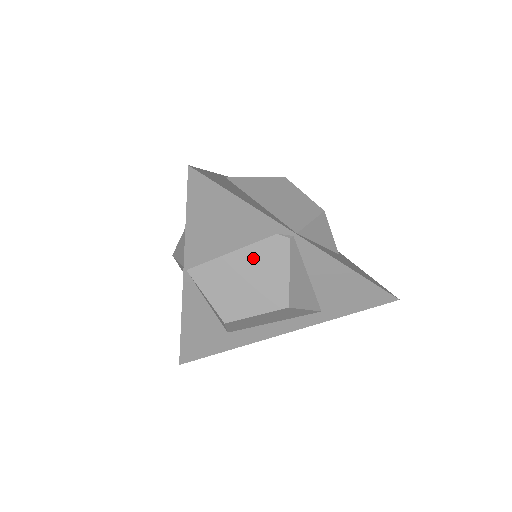
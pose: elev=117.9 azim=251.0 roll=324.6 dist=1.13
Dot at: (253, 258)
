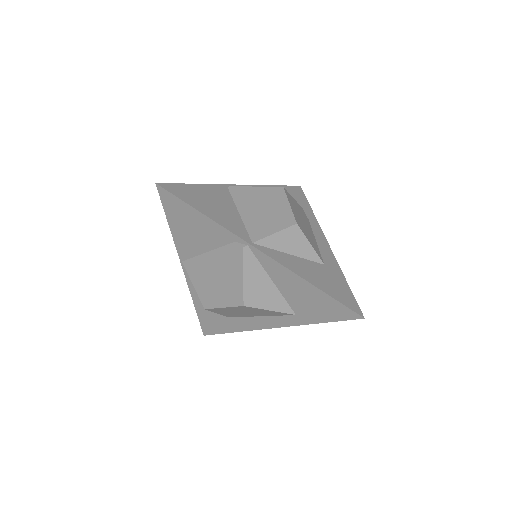
Dot at: (220, 259)
